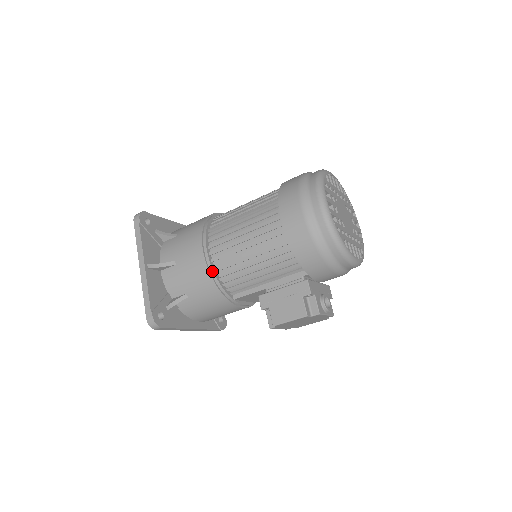
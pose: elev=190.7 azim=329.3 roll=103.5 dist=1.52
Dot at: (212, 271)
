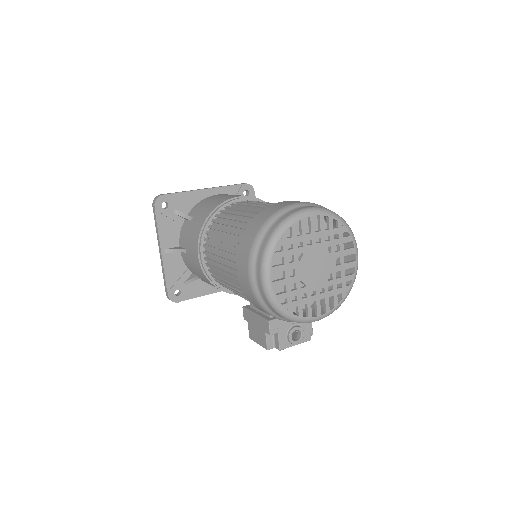
Dot at: (207, 274)
